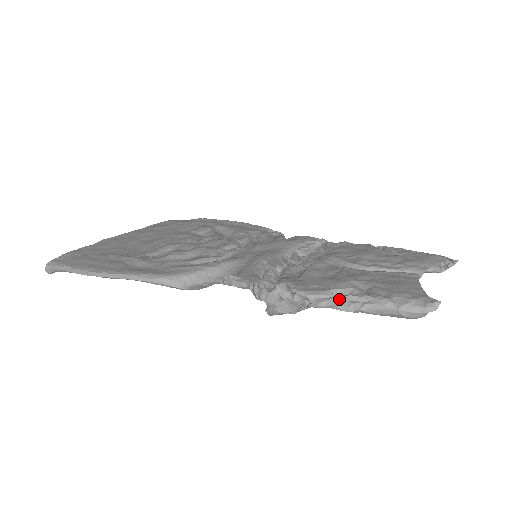
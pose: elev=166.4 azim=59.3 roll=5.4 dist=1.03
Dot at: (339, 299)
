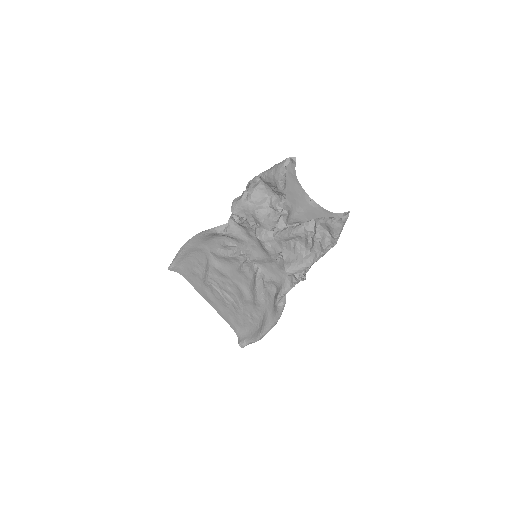
Dot at: (259, 178)
